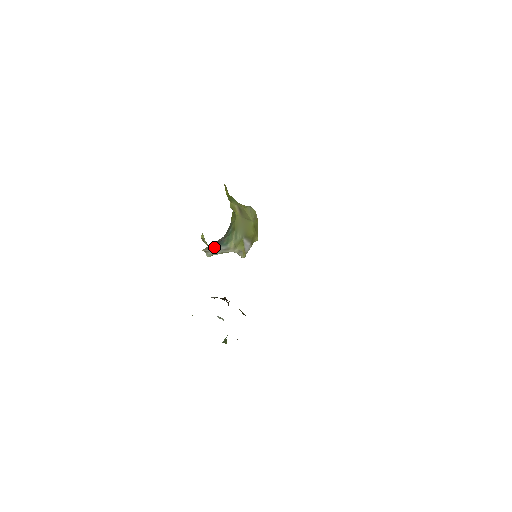
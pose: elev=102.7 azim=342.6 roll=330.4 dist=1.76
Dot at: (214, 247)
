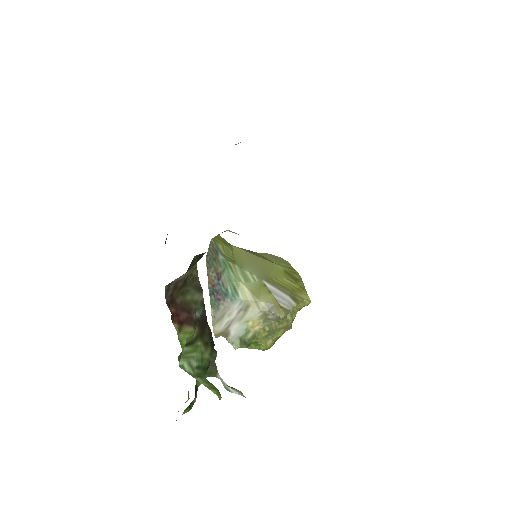
Dot at: (223, 311)
